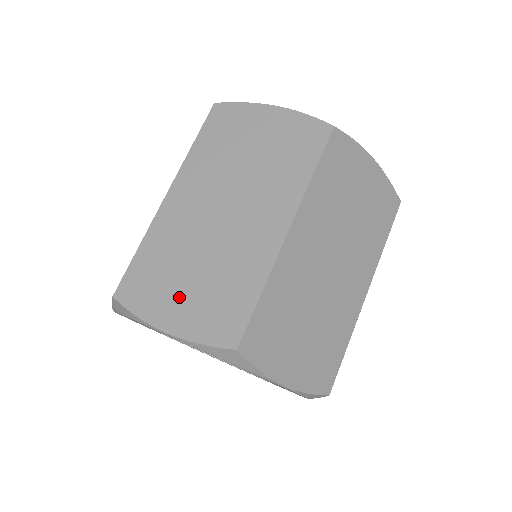
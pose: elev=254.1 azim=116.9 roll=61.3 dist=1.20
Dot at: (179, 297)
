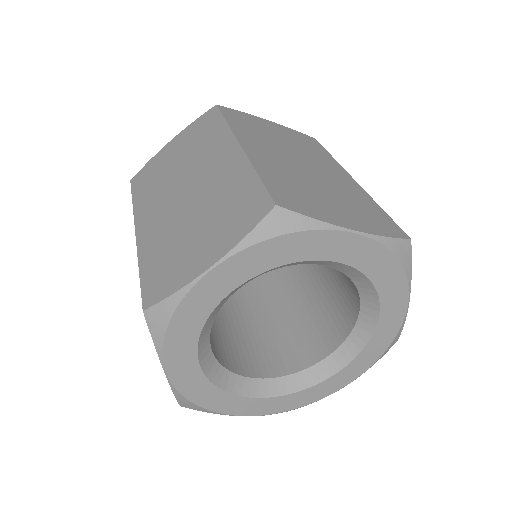
Dot at: (199, 245)
